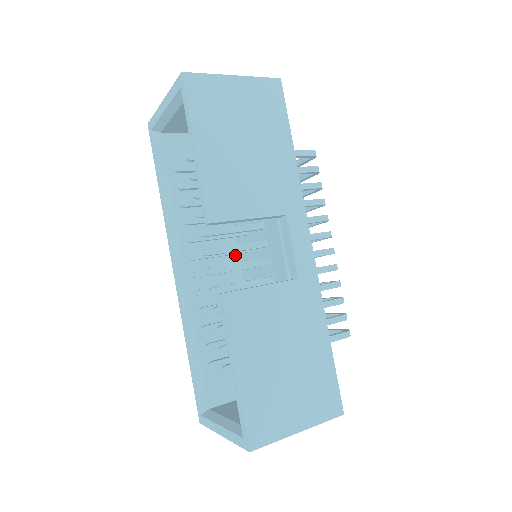
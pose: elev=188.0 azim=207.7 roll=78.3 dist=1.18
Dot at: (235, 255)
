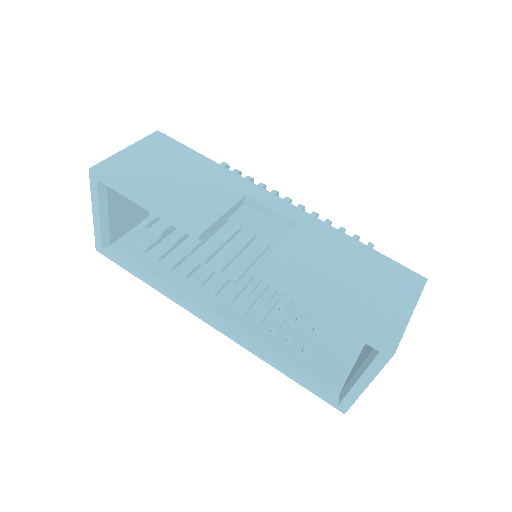
Dot at: (242, 277)
